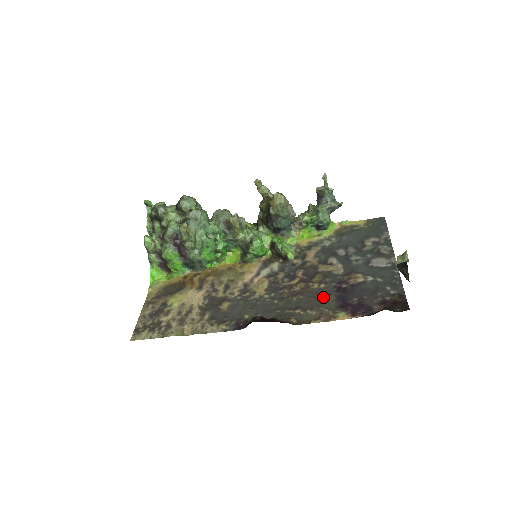
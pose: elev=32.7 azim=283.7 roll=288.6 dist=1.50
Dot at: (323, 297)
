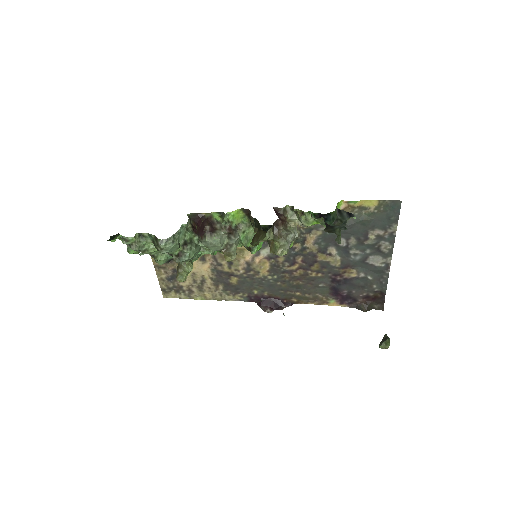
Dot at: (319, 286)
